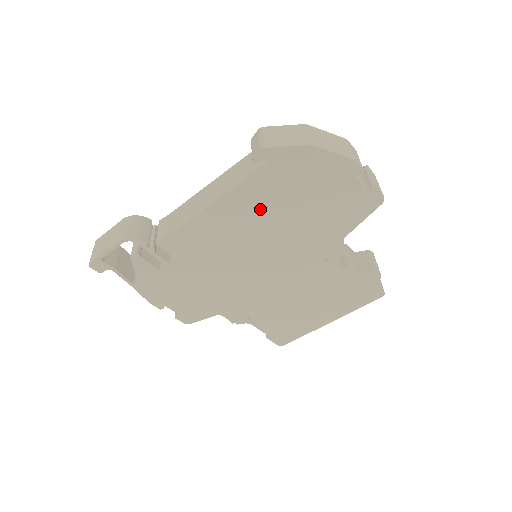
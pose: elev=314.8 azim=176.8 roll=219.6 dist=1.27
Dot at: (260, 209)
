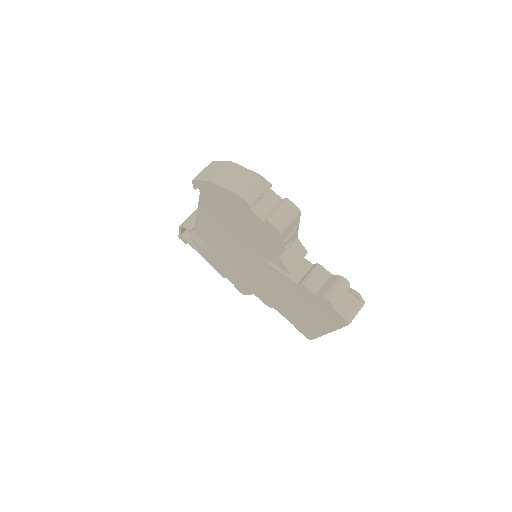
Dot at: (219, 221)
